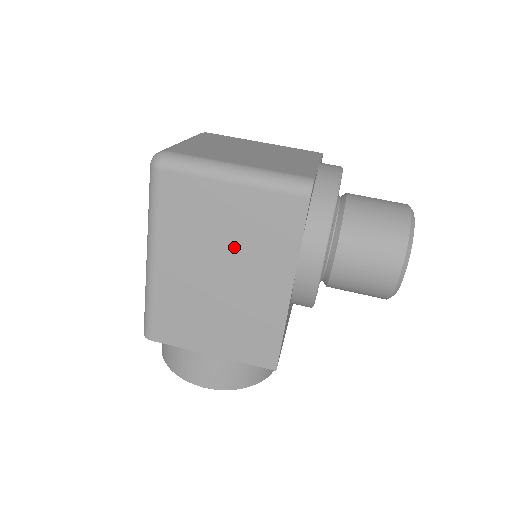
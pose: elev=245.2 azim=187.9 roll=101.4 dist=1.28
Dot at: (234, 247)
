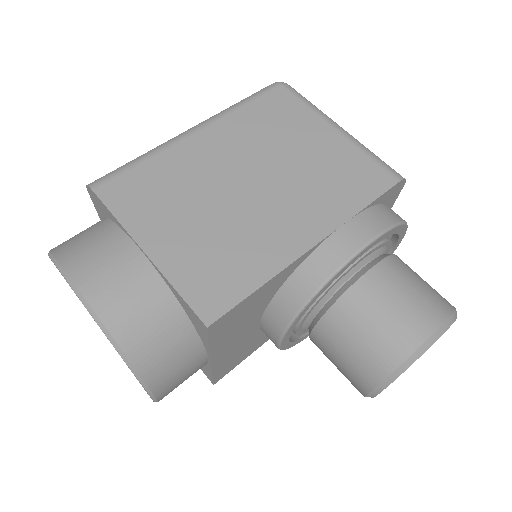
Dot at: (290, 171)
